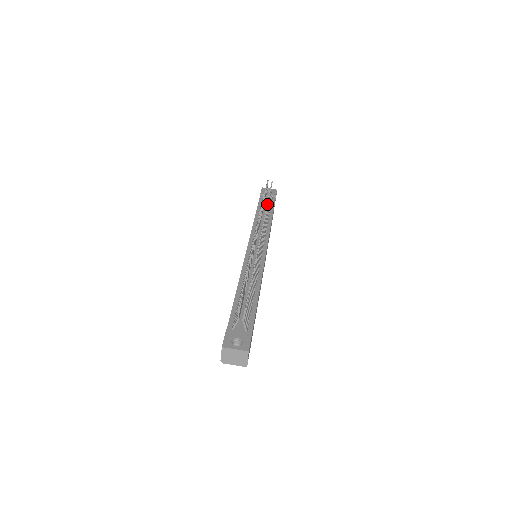
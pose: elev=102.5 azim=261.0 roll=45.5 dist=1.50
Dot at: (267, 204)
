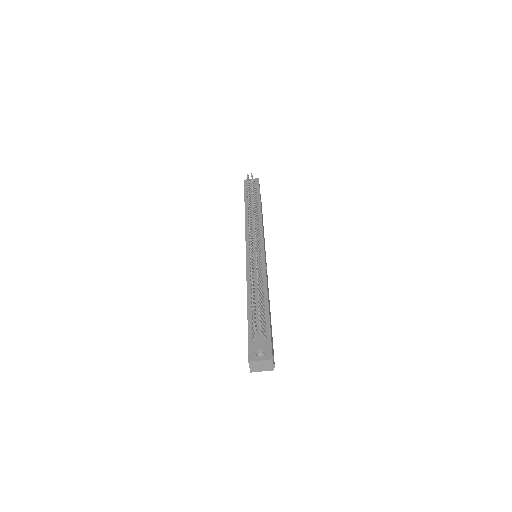
Dot at: (253, 202)
